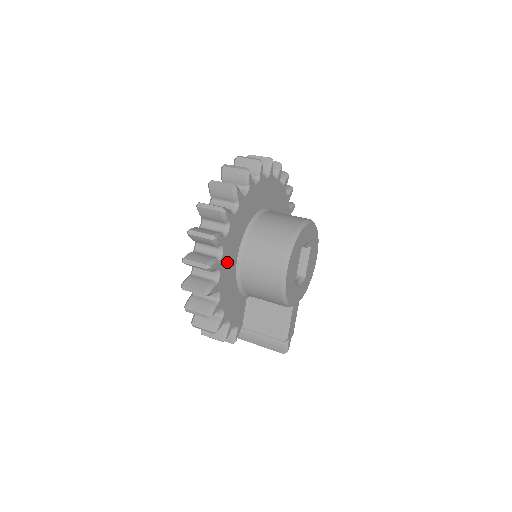
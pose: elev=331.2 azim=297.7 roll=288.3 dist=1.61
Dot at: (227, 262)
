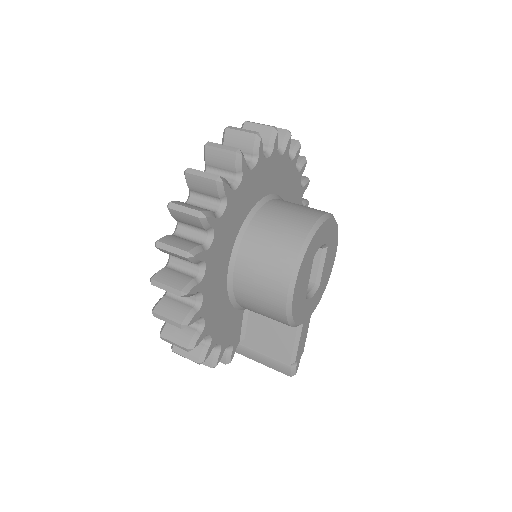
Dot at: (213, 279)
